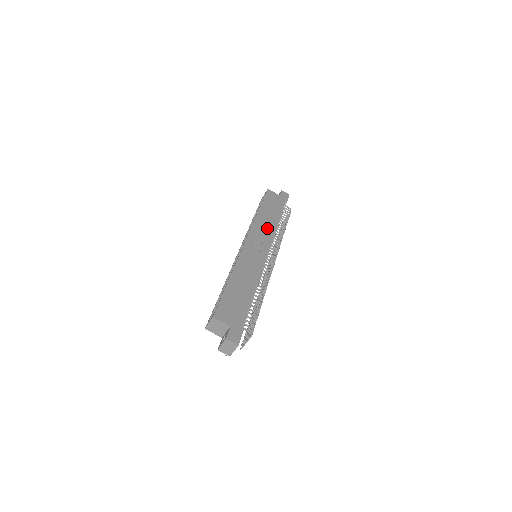
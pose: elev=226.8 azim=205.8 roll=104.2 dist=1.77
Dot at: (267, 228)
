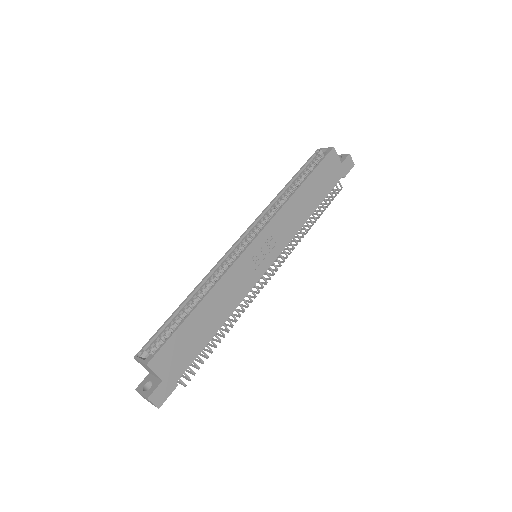
Dot at: (293, 222)
